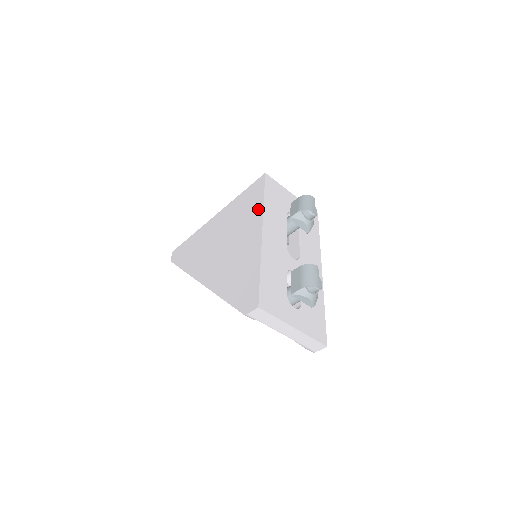
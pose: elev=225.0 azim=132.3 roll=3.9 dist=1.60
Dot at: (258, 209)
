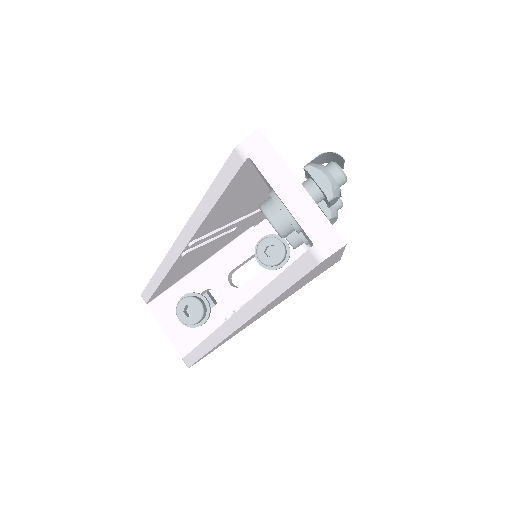
Dot at: occluded
